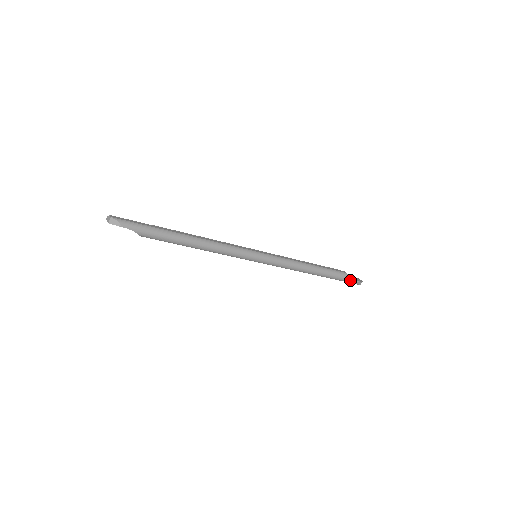
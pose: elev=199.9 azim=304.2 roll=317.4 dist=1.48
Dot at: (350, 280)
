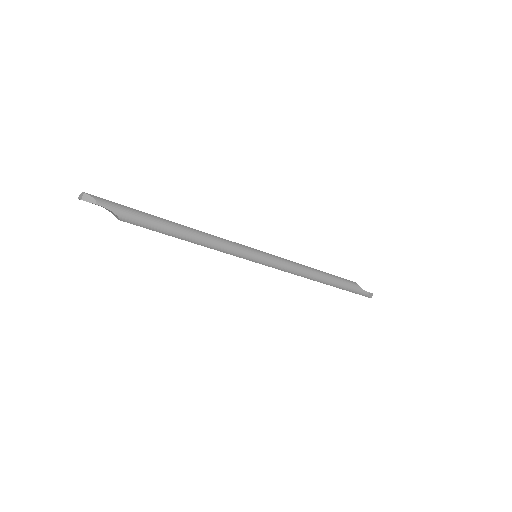
Dot at: (360, 290)
